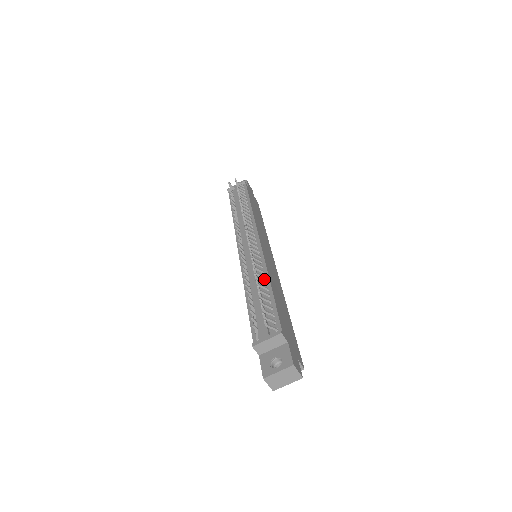
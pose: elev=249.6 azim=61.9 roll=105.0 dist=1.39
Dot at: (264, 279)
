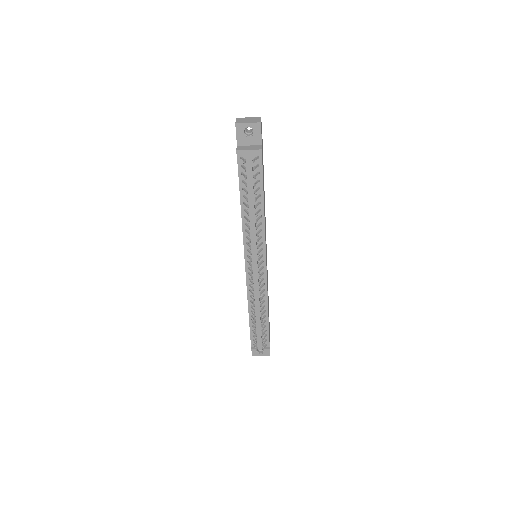
Dot at: (264, 307)
